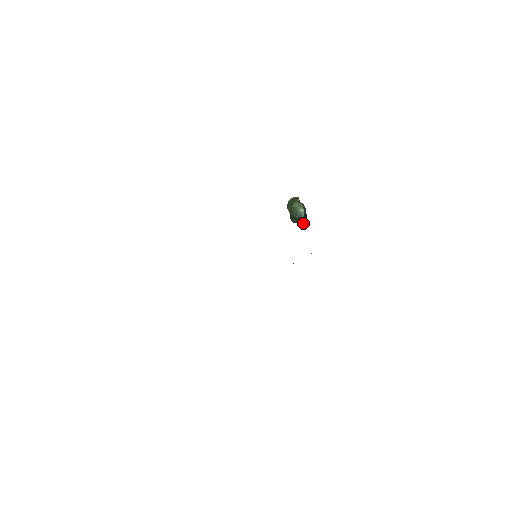
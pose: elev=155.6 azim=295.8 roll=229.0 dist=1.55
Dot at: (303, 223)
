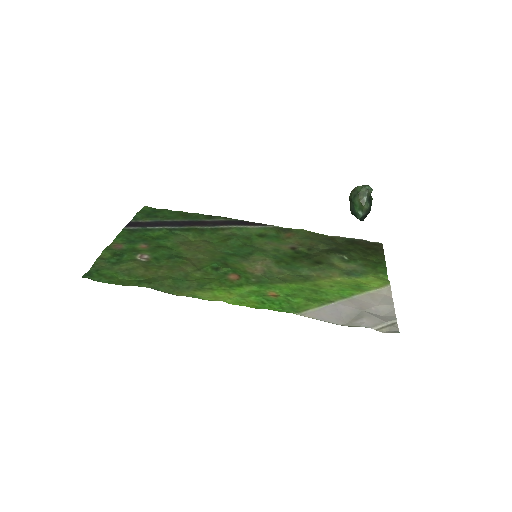
Dot at: occluded
